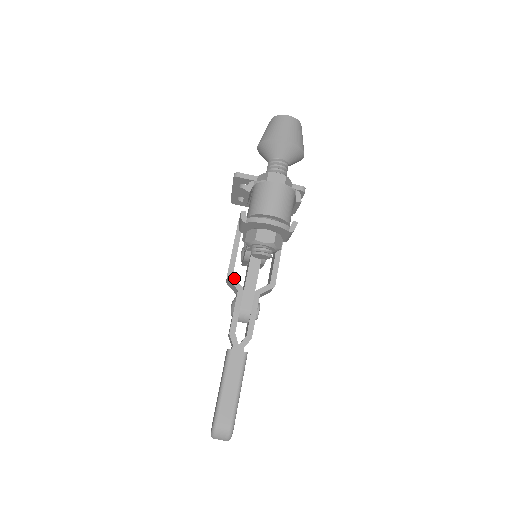
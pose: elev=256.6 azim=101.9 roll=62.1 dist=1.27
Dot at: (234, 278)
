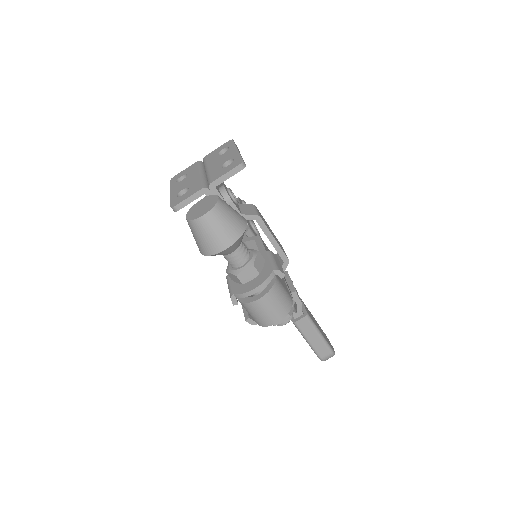
Dot at: occluded
